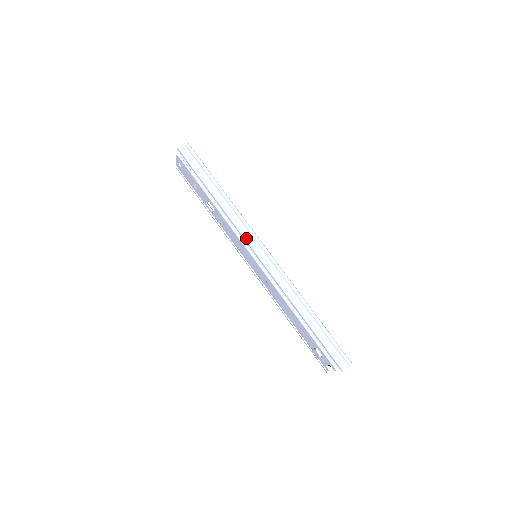
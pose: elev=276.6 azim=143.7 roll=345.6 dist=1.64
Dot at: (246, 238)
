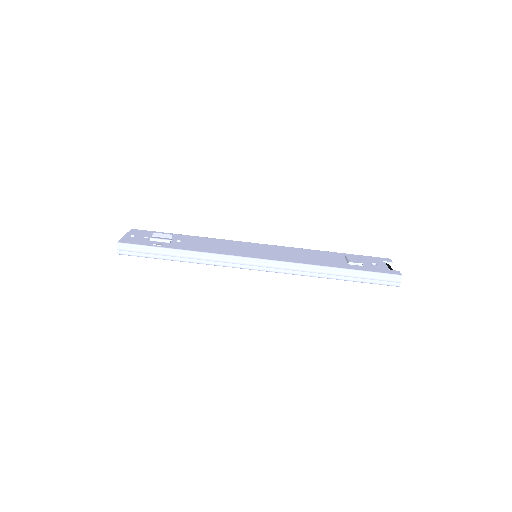
Dot at: (236, 267)
